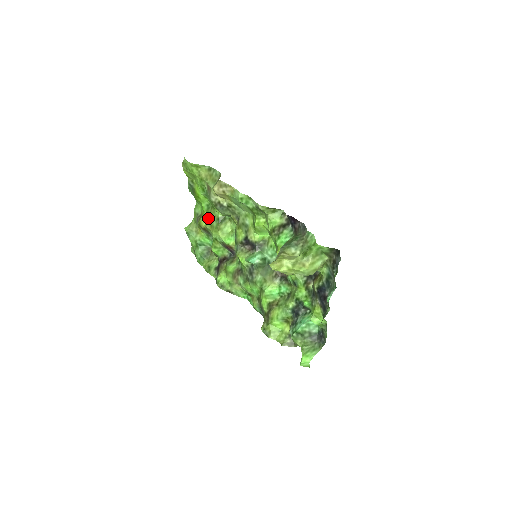
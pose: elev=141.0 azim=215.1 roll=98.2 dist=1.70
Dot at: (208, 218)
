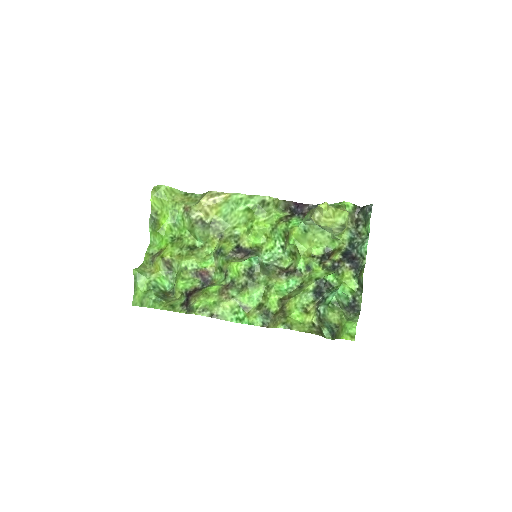
Dot at: (174, 249)
